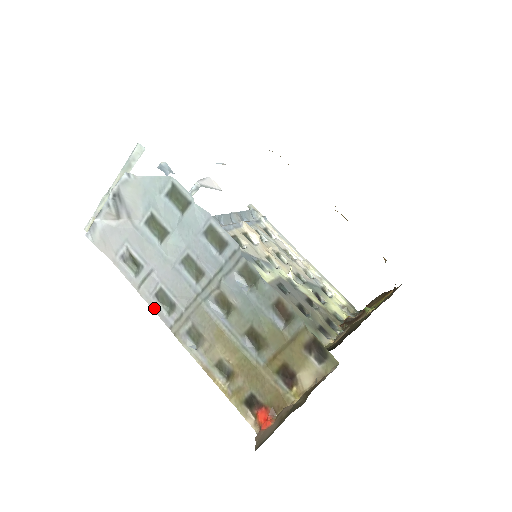
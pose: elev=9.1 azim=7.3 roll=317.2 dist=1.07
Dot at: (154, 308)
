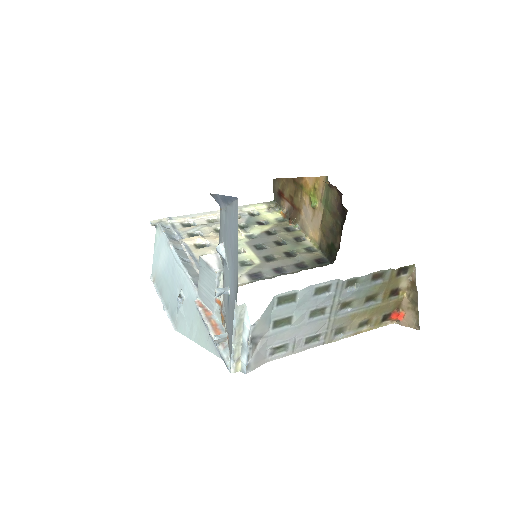
Dot at: (308, 348)
